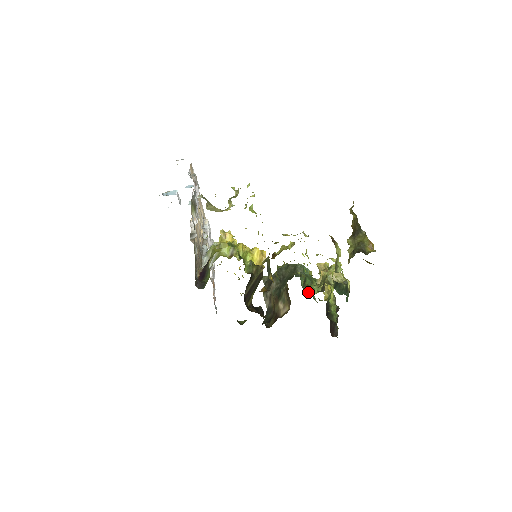
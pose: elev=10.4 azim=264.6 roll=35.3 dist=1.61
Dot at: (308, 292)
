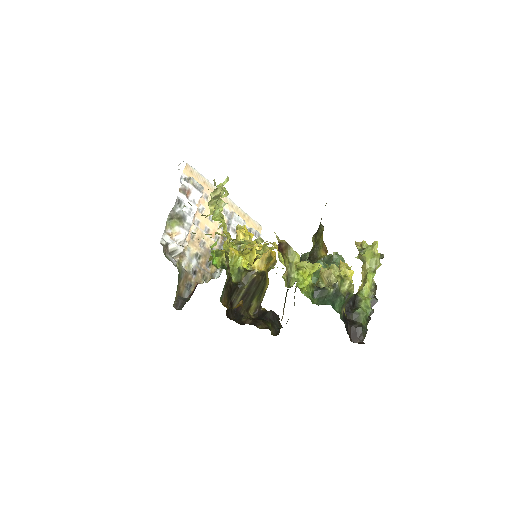
Dot at: occluded
